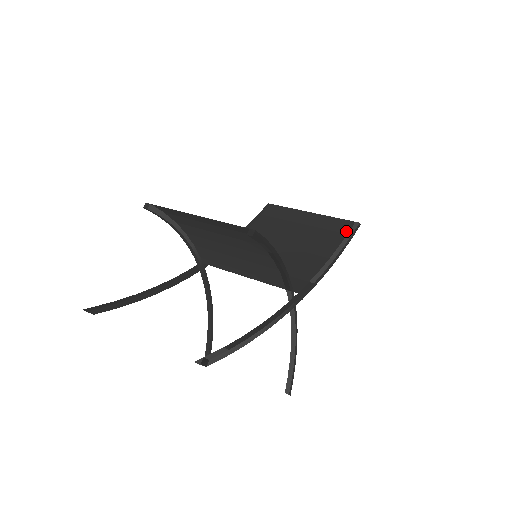
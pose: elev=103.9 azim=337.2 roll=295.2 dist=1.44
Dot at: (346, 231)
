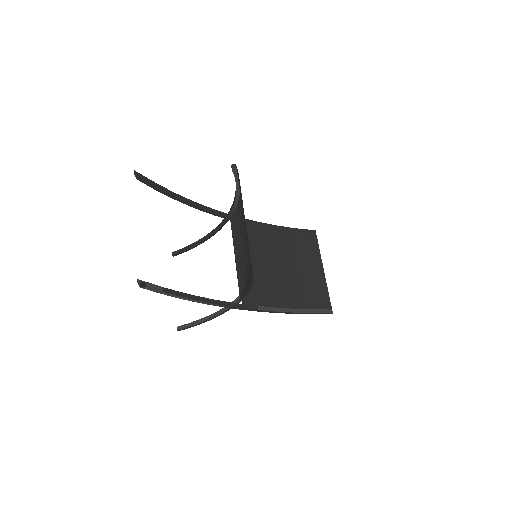
Dot at: (320, 307)
